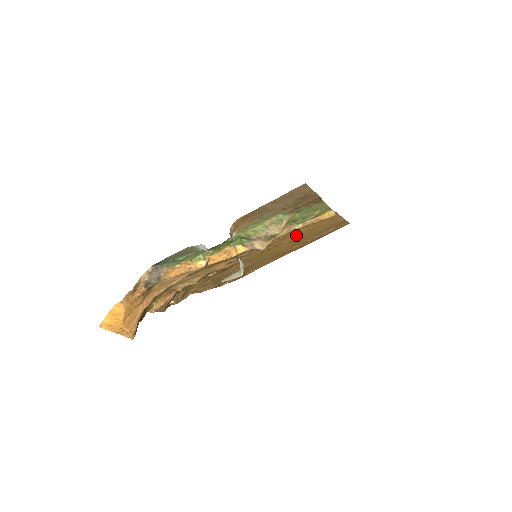
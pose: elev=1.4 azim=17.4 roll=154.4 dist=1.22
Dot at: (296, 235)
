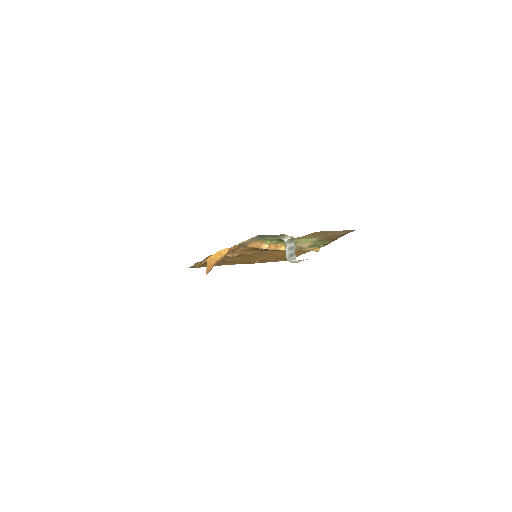
Dot at: occluded
